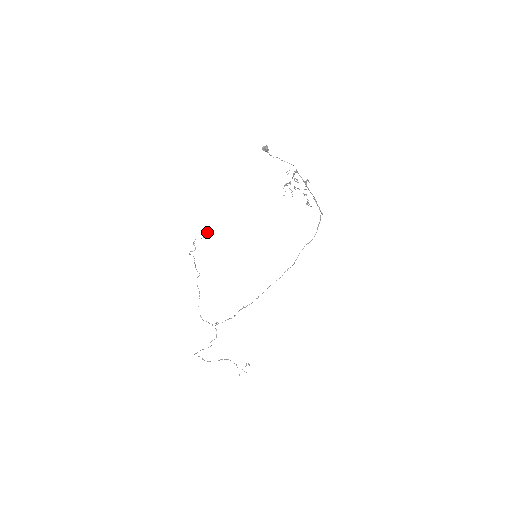
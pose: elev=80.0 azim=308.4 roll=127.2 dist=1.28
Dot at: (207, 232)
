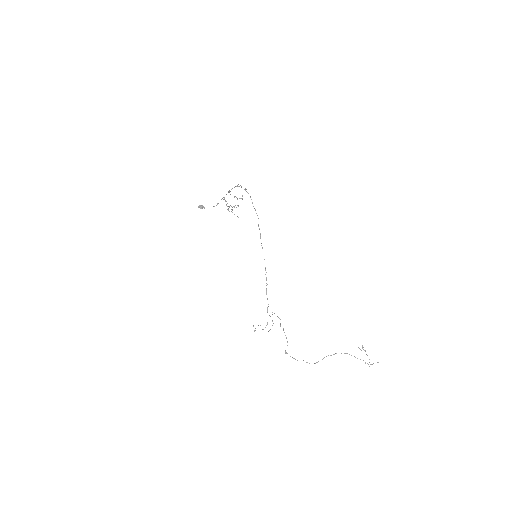
Dot at: (267, 324)
